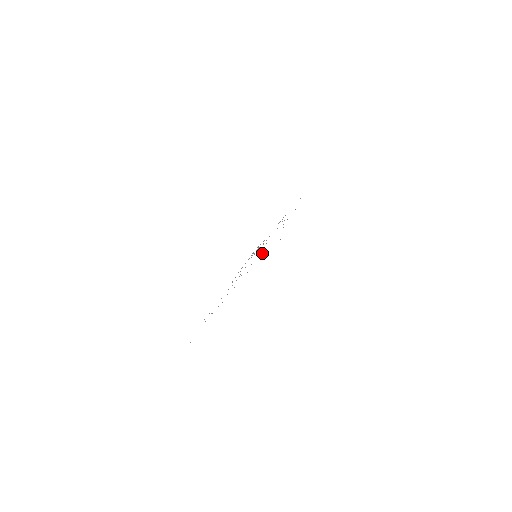
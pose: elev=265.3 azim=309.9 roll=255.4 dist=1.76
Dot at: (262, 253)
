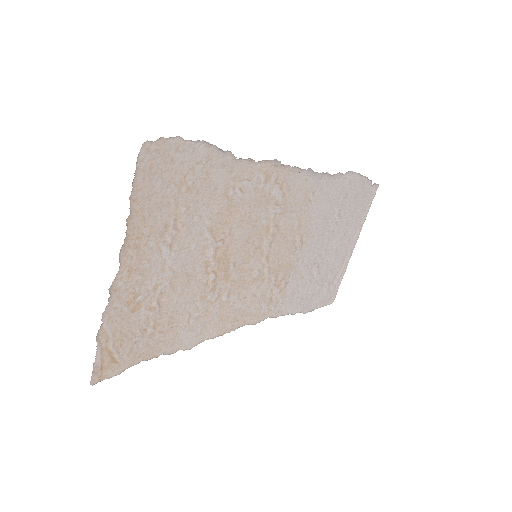
Dot at: (195, 217)
